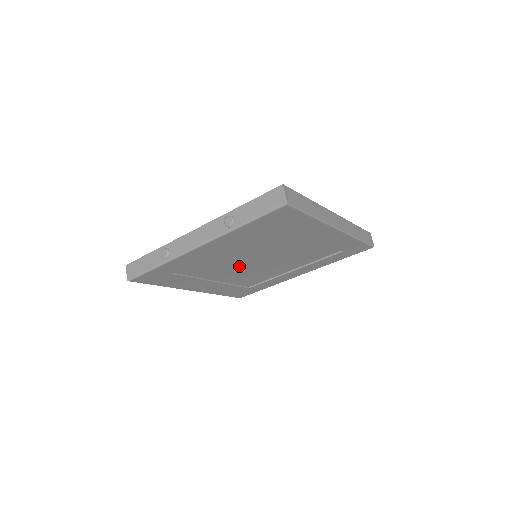
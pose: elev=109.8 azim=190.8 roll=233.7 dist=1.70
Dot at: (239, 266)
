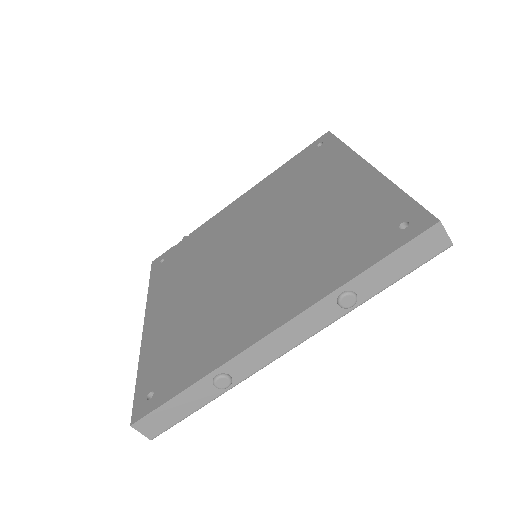
Dot at: occluded
